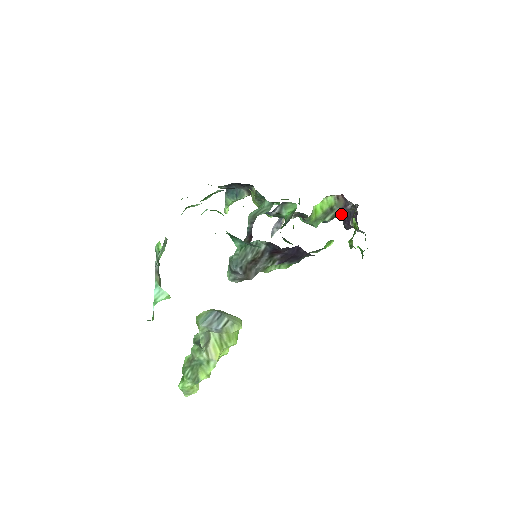
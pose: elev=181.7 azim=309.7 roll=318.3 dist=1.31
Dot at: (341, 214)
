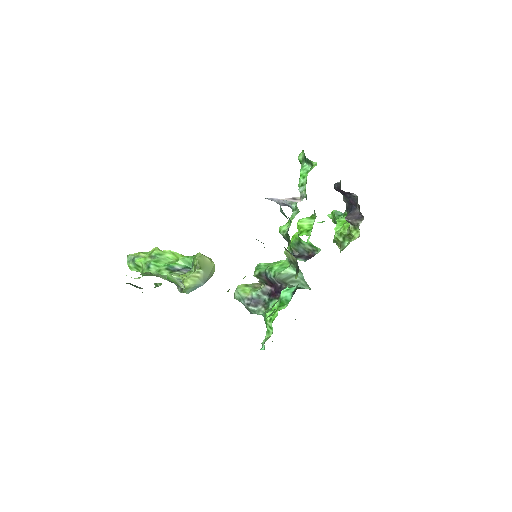
Dot at: (341, 190)
